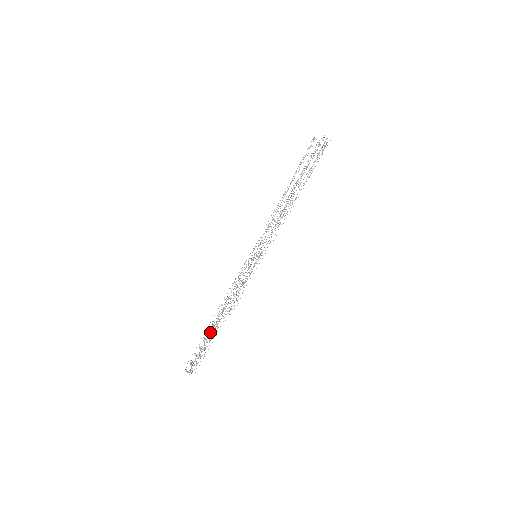
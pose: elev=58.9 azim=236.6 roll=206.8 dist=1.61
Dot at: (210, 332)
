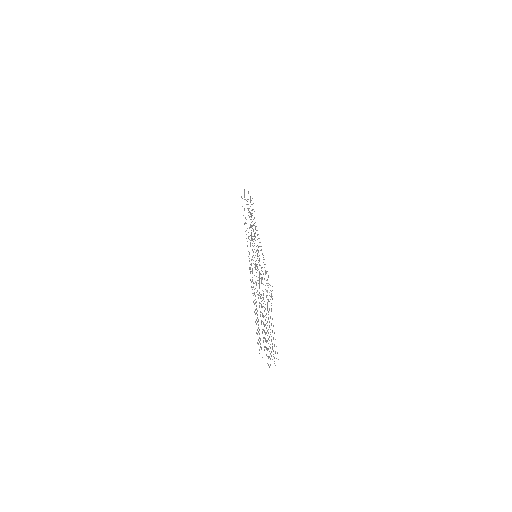
Dot at: occluded
